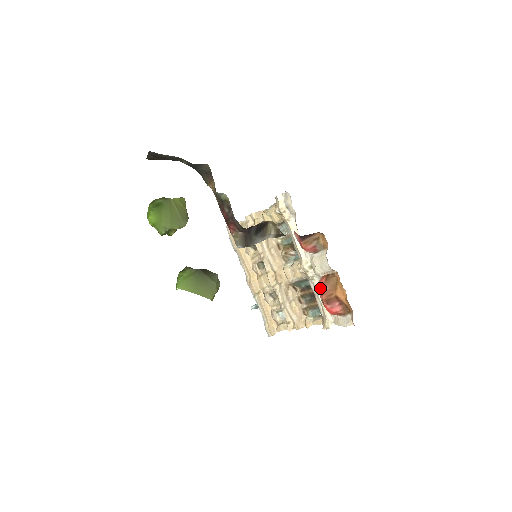
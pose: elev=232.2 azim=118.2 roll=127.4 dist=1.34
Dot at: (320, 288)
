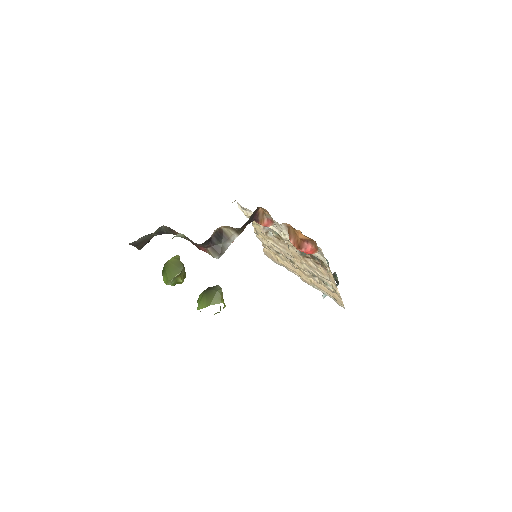
Dot at: occluded
